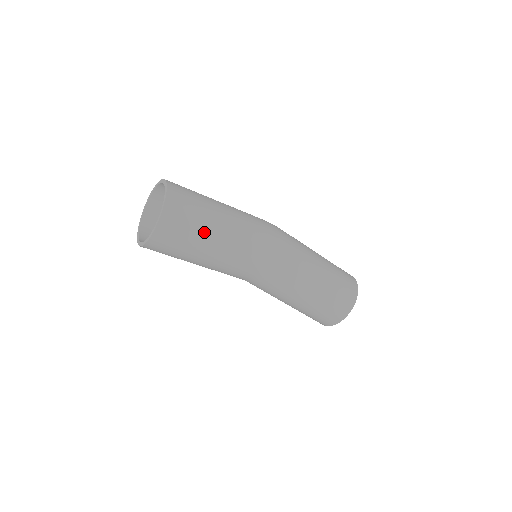
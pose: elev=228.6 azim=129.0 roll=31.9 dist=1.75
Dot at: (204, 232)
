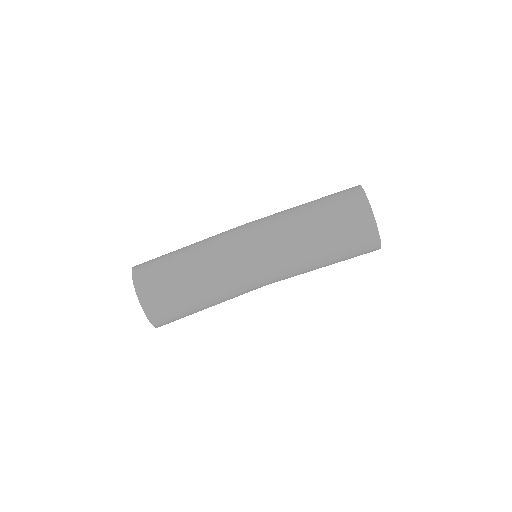
Dot at: (173, 257)
